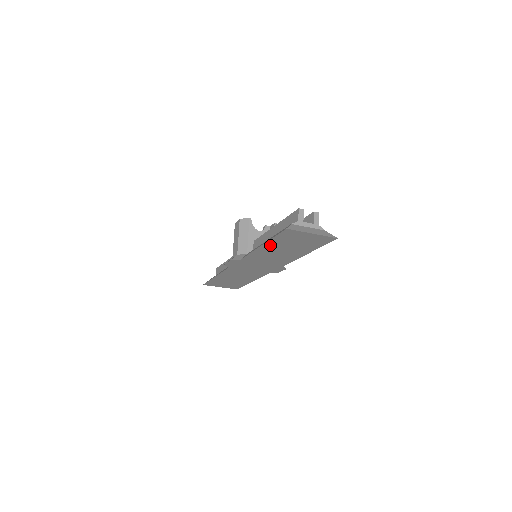
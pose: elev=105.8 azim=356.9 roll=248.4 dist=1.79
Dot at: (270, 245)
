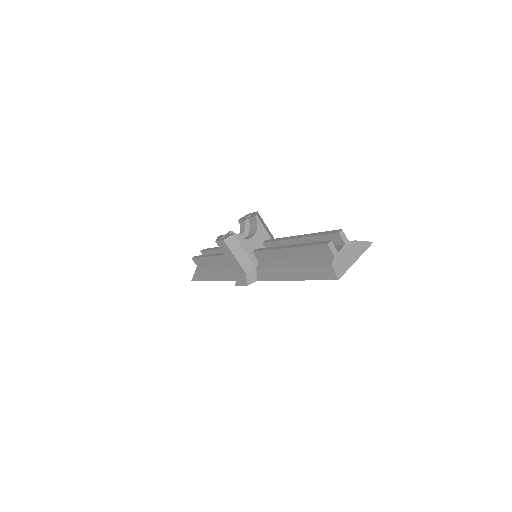
Dot at: occluded
